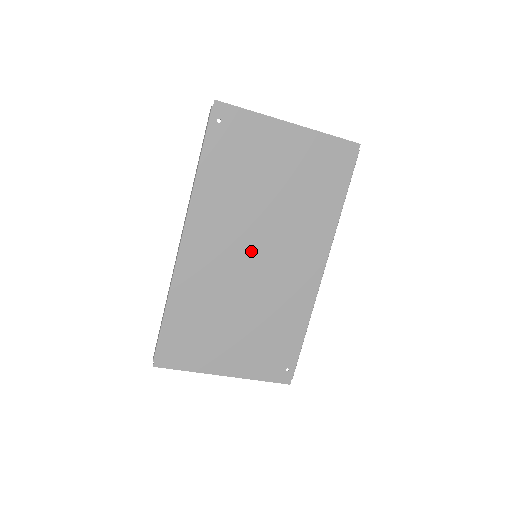
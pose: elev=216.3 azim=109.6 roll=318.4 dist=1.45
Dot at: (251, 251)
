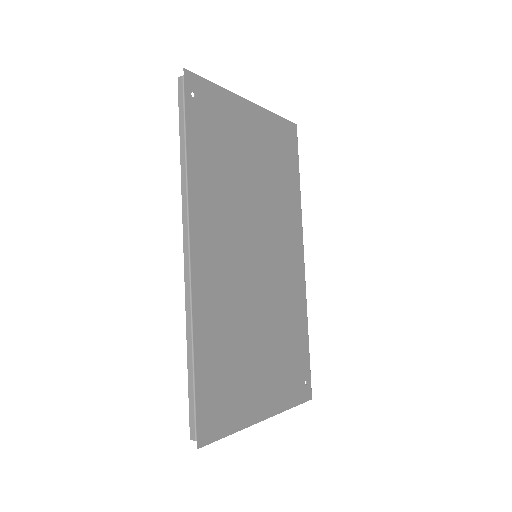
Dot at: (251, 251)
